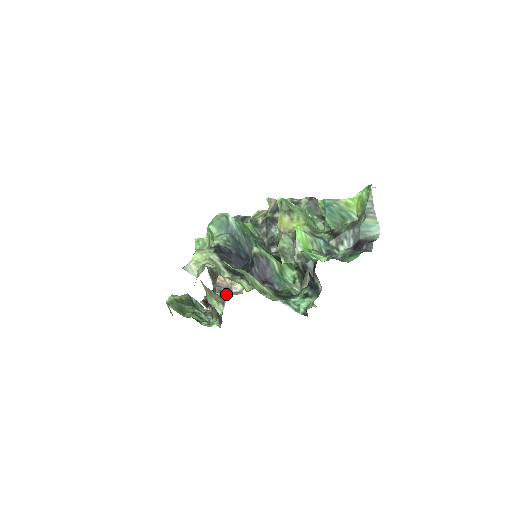
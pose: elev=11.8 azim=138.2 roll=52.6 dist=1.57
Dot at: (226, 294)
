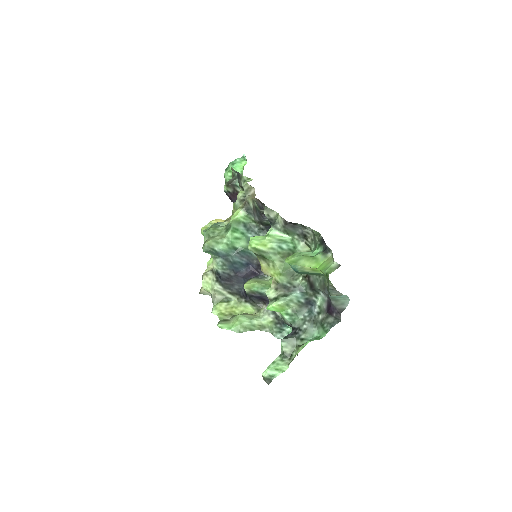
Dot at: occluded
